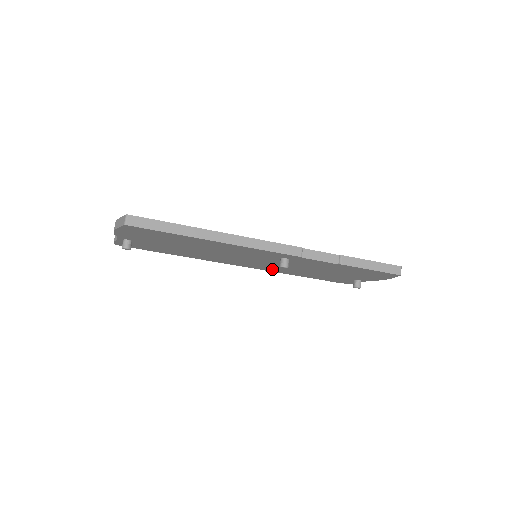
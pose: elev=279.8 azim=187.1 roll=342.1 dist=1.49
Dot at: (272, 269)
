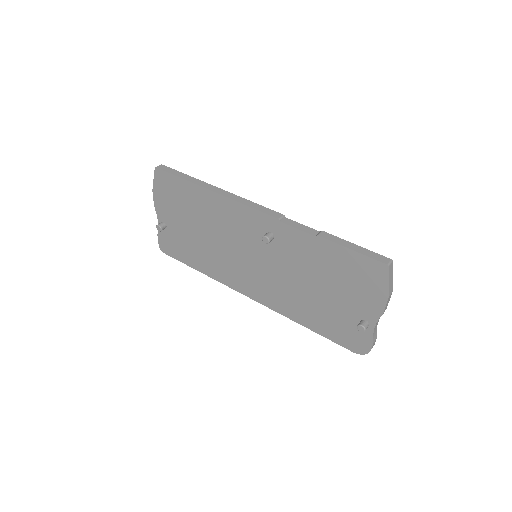
Dot at: (278, 301)
